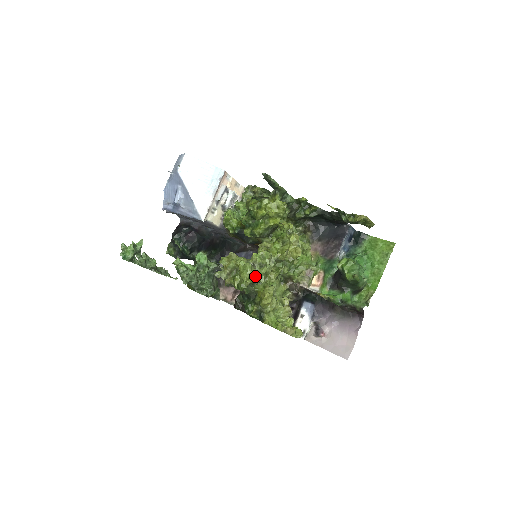
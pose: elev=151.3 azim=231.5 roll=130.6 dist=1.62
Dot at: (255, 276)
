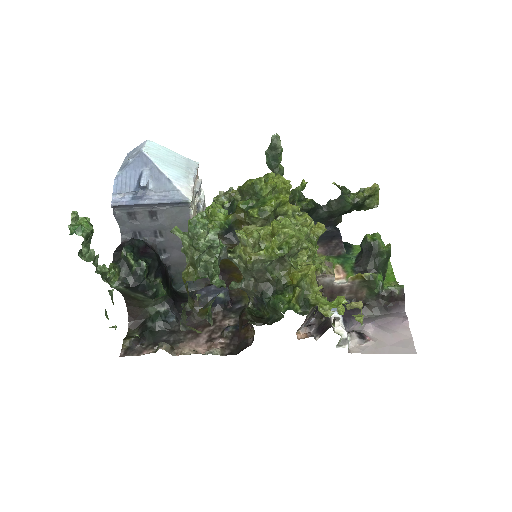
Dot at: (300, 232)
